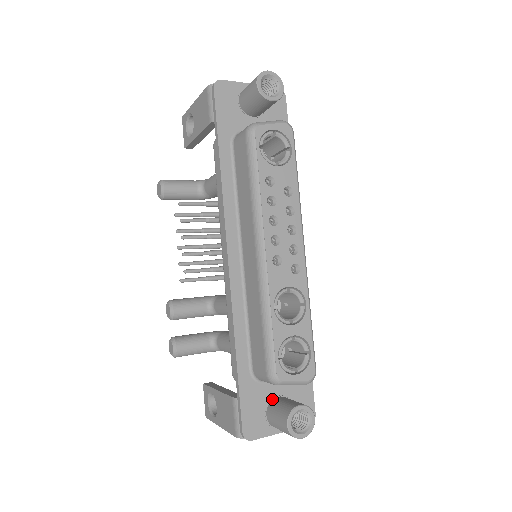
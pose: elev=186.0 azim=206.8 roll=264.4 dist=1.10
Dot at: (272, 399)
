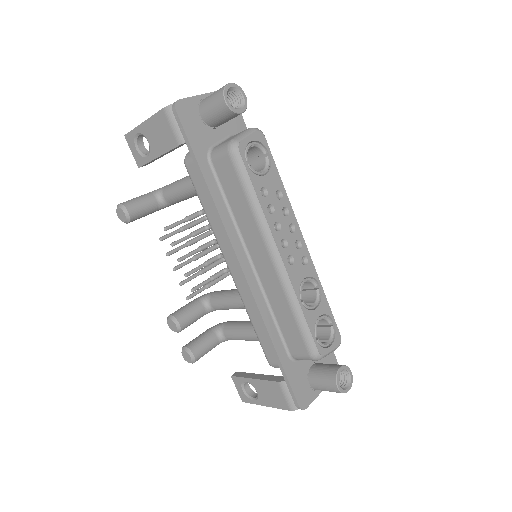
Dot at: (309, 369)
